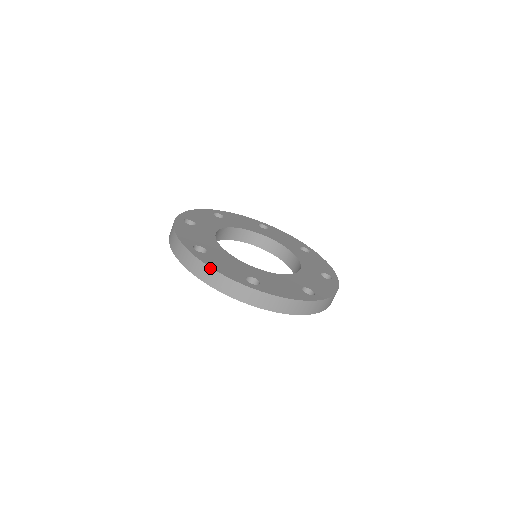
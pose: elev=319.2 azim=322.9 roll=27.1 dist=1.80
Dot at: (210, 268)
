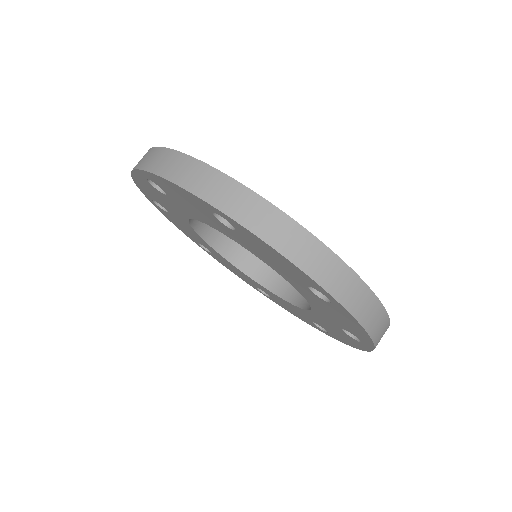
Dot at: (295, 222)
